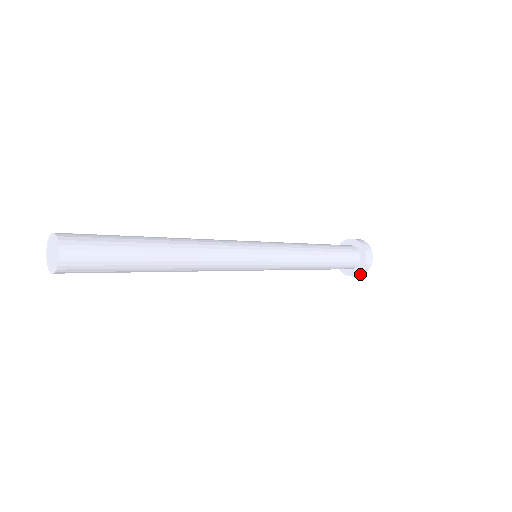
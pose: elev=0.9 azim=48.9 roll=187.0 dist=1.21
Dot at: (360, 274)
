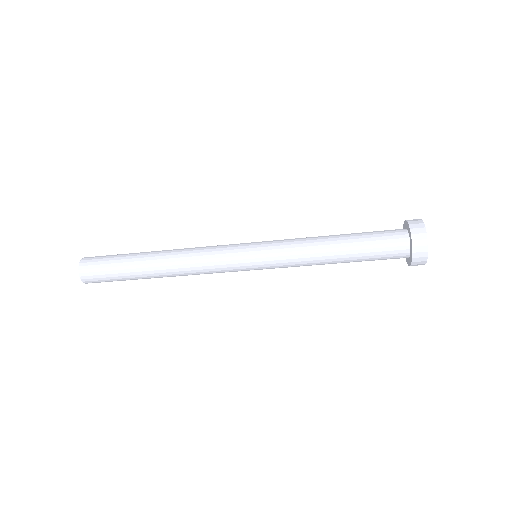
Dot at: (421, 252)
